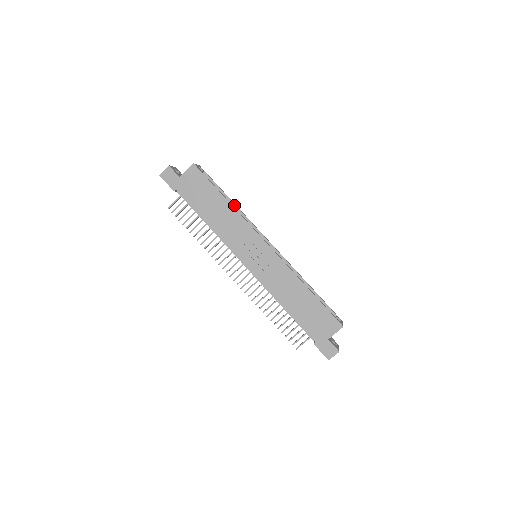
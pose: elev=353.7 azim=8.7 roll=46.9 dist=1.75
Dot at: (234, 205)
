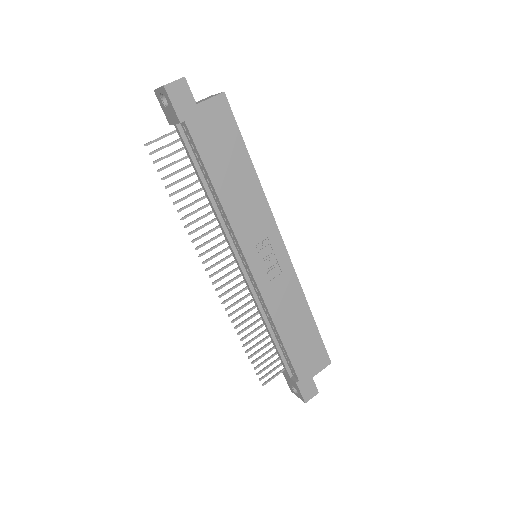
Dot at: occluded
